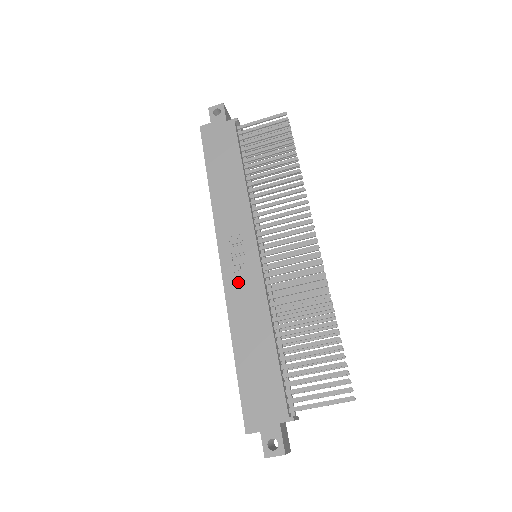
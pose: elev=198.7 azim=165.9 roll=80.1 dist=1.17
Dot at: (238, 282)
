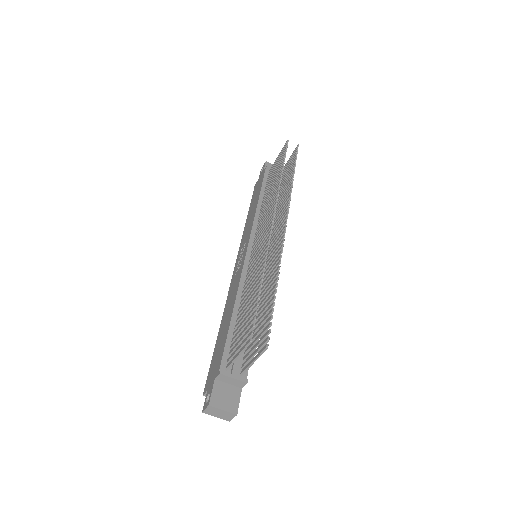
Dot at: (235, 278)
